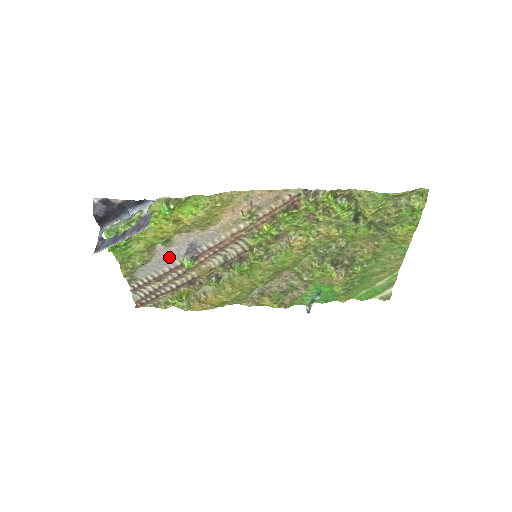
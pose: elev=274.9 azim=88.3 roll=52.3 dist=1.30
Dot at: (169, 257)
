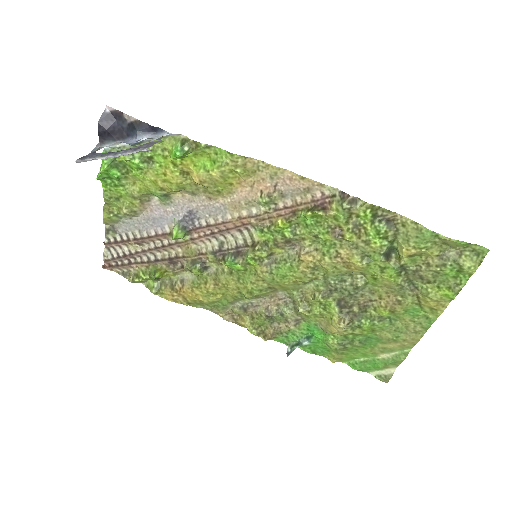
Dot at: (161, 218)
